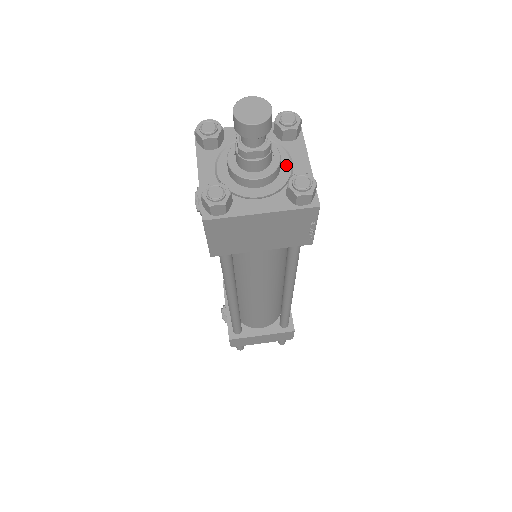
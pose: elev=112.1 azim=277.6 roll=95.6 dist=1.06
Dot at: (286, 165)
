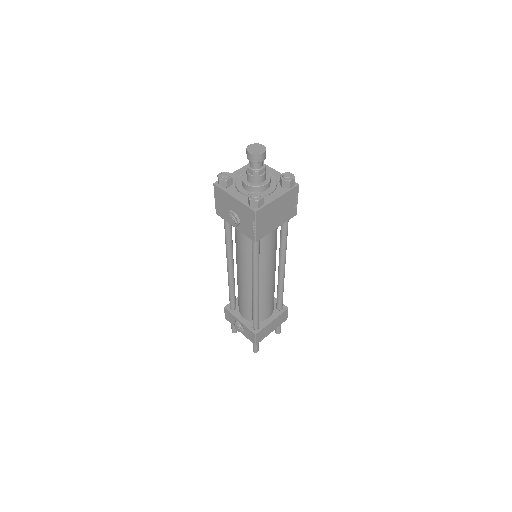
Dot at: occluded
